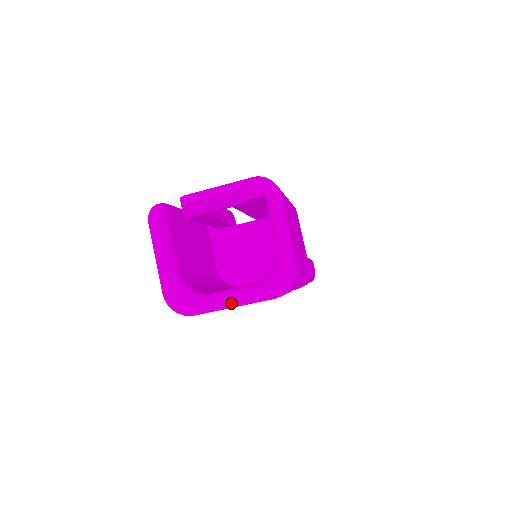
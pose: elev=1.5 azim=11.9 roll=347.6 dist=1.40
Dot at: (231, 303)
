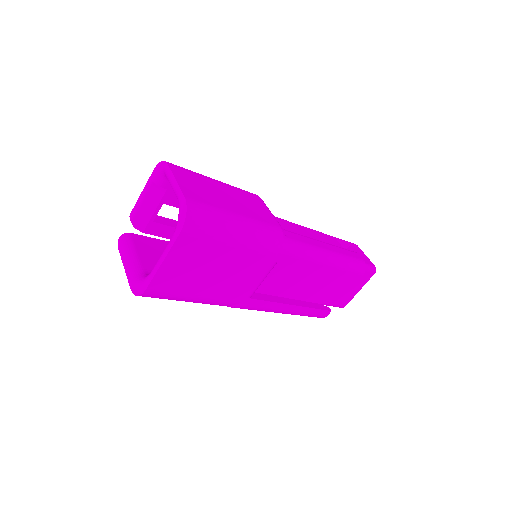
Dot at: (161, 260)
